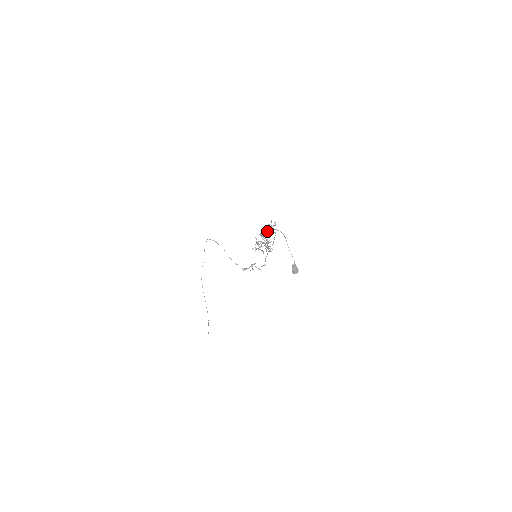
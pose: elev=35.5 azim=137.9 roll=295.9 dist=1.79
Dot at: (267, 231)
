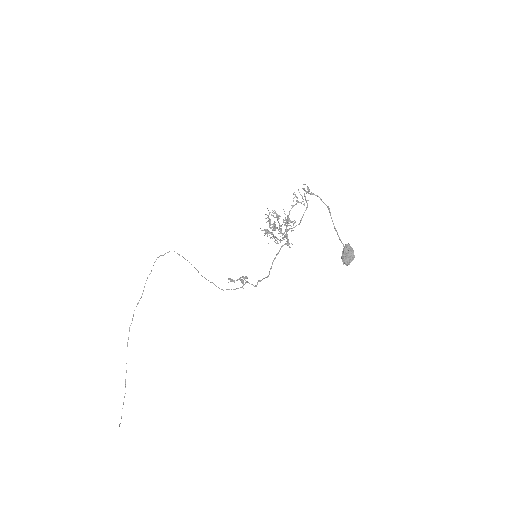
Dot at: occluded
